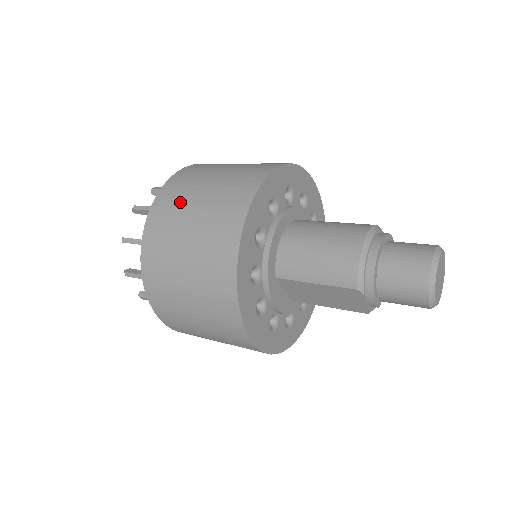
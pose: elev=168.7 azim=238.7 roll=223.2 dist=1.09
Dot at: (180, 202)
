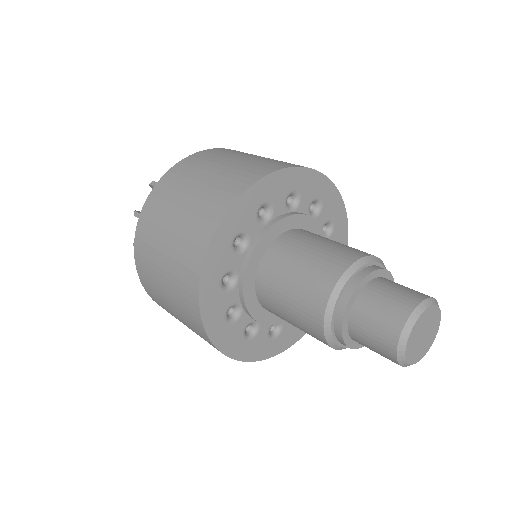
Dot at: (155, 289)
